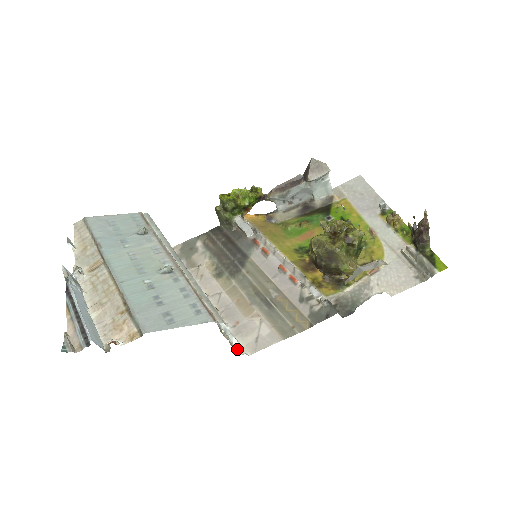
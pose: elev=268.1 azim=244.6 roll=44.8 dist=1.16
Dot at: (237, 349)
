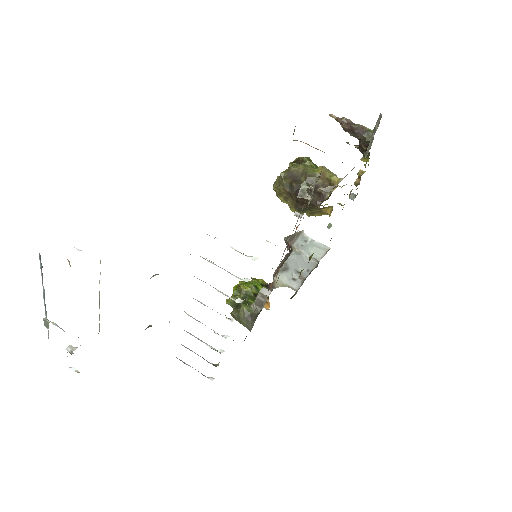
Dot at: occluded
